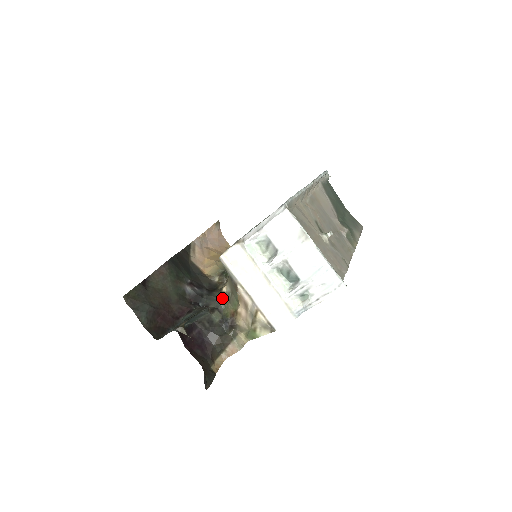
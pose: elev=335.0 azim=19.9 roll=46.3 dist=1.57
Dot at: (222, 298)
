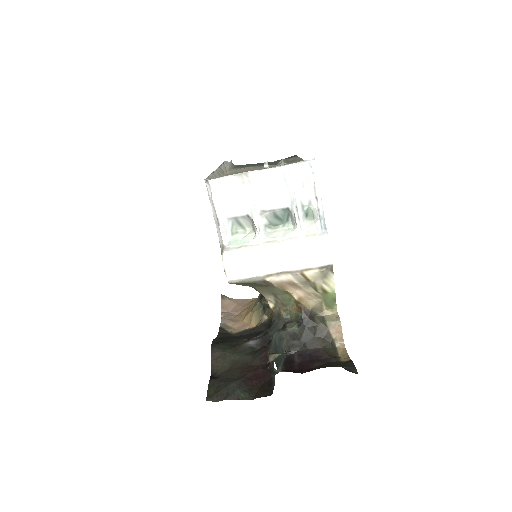
Dot at: (279, 313)
